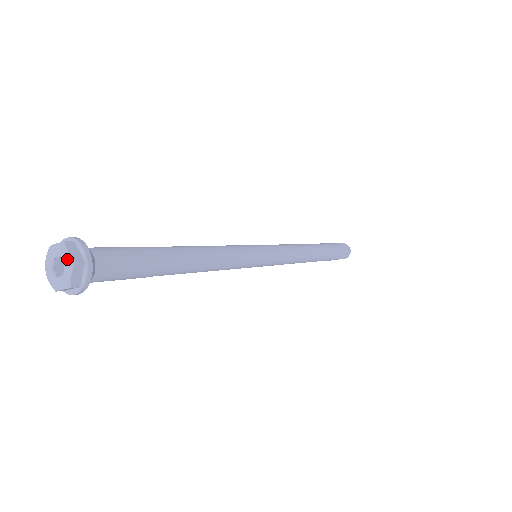
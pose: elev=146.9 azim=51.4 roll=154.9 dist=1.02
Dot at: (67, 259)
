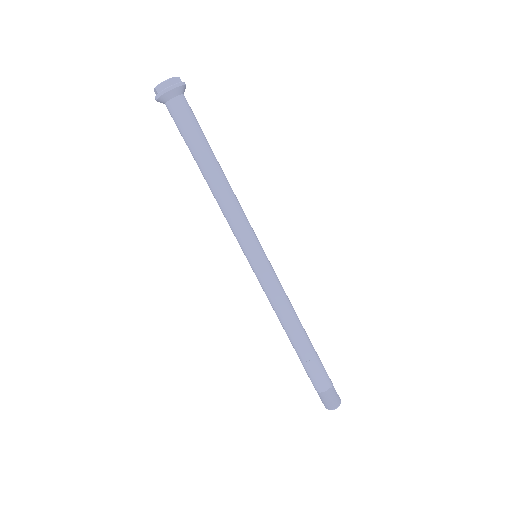
Dot at: (175, 78)
